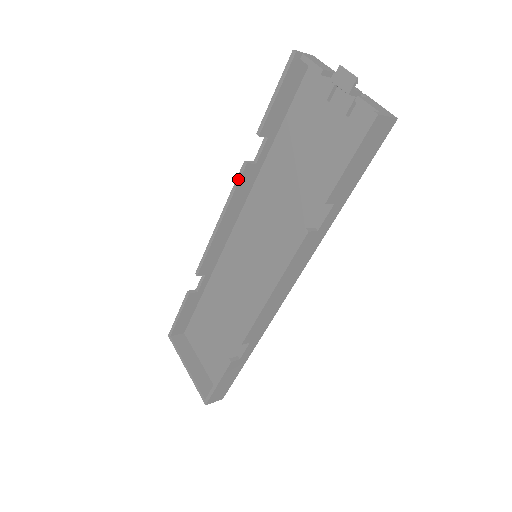
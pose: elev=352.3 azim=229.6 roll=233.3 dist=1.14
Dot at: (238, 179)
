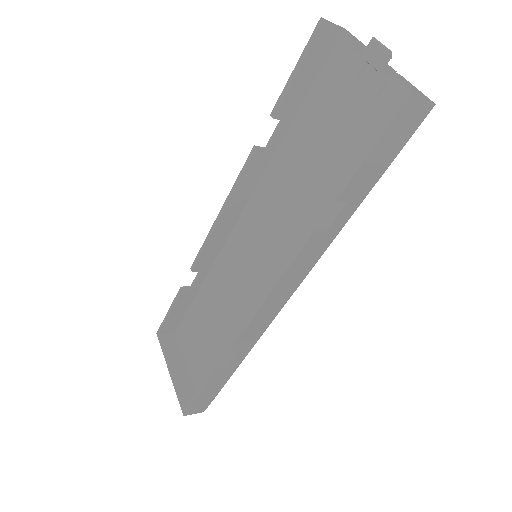
Dot at: (245, 166)
